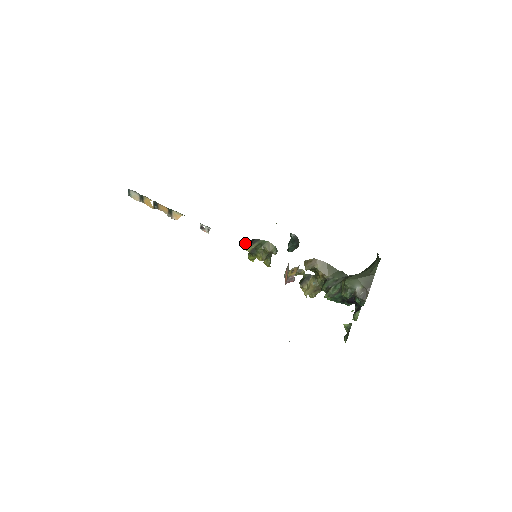
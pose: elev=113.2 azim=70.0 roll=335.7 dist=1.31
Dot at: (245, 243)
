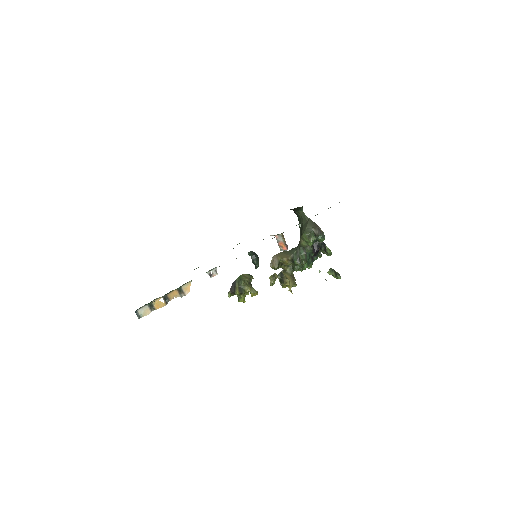
Dot at: (230, 293)
